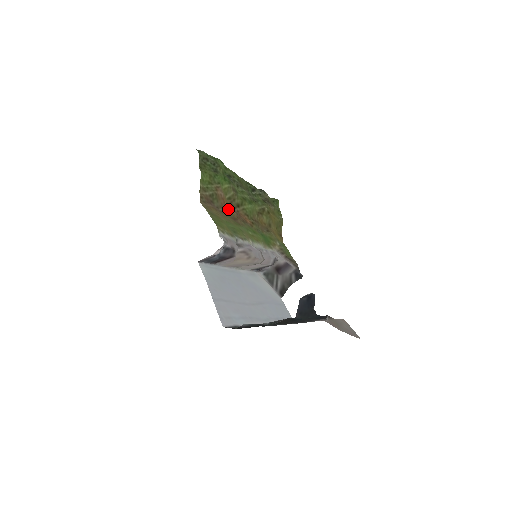
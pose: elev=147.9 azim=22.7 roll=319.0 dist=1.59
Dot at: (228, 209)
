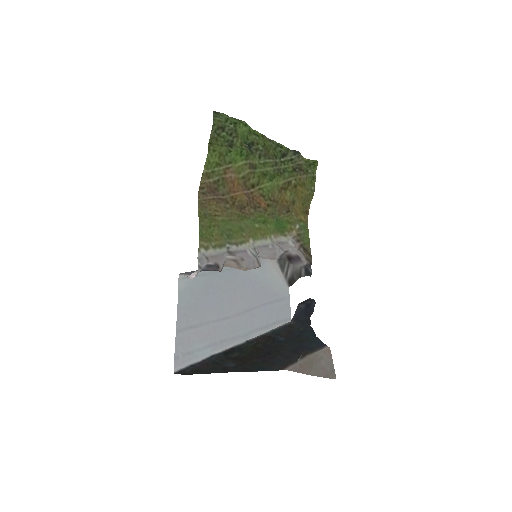
Dot at: (237, 194)
